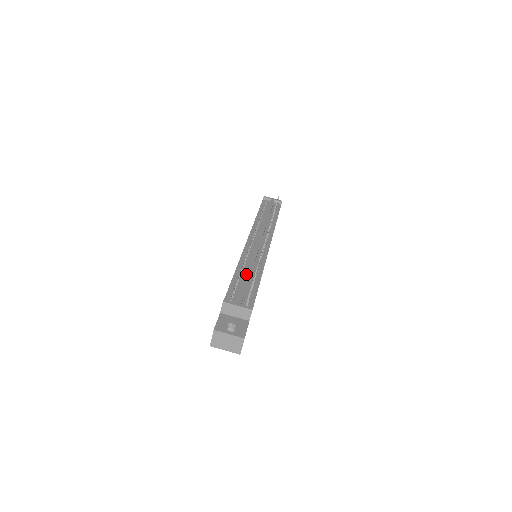
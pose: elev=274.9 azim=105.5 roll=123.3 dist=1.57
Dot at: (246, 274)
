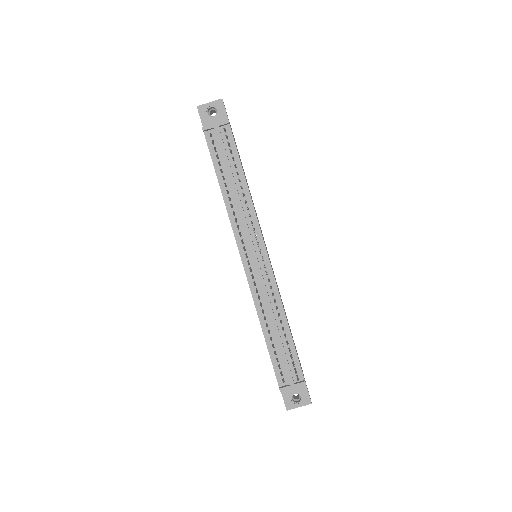
Dot at: (276, 337)
